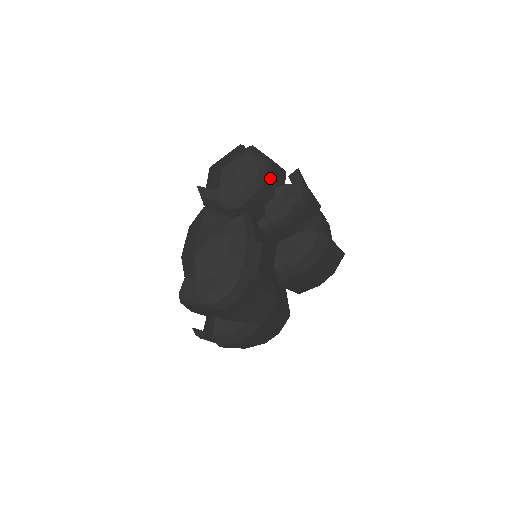
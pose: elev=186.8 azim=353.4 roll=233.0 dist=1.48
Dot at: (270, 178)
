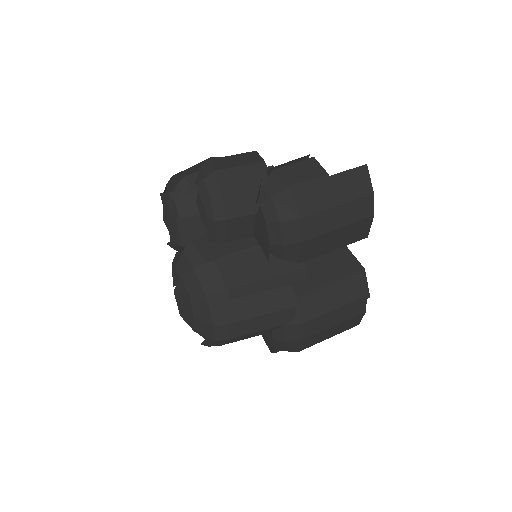
Dot at: (194, 193)
